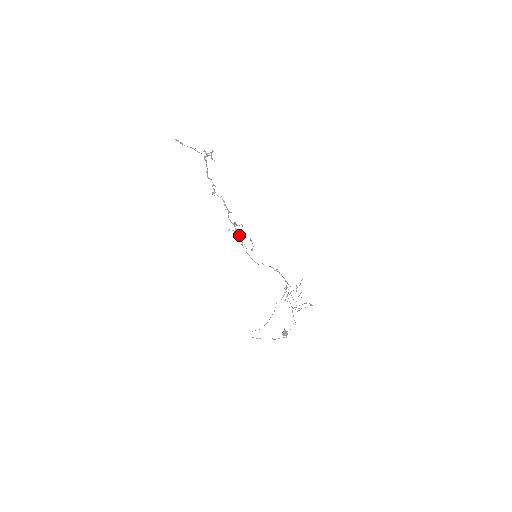
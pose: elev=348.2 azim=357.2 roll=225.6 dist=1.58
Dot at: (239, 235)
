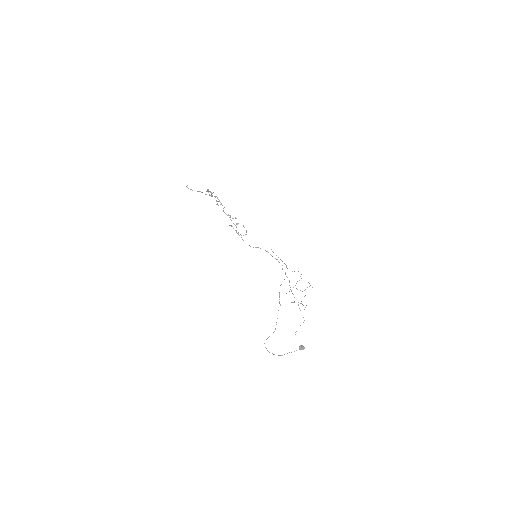
Dot at: occluded
